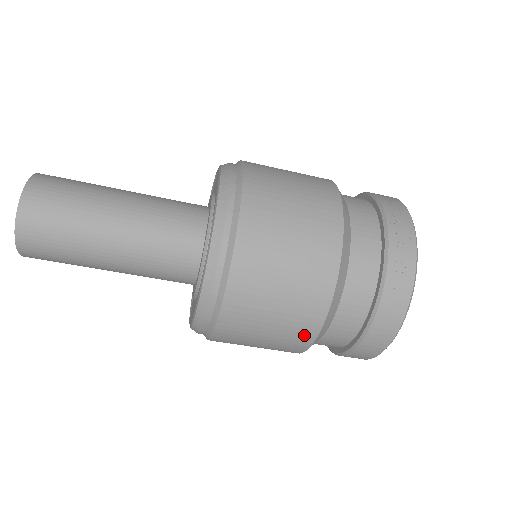
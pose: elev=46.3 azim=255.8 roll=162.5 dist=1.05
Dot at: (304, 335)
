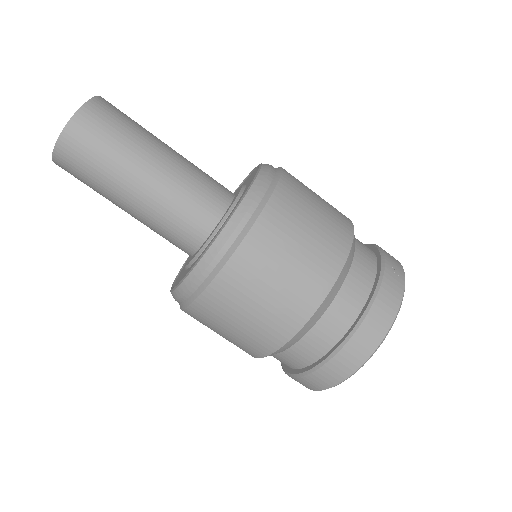
Dot at: (325, 275)
